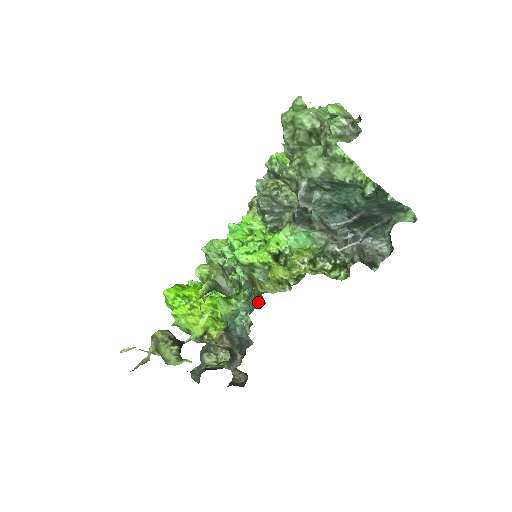
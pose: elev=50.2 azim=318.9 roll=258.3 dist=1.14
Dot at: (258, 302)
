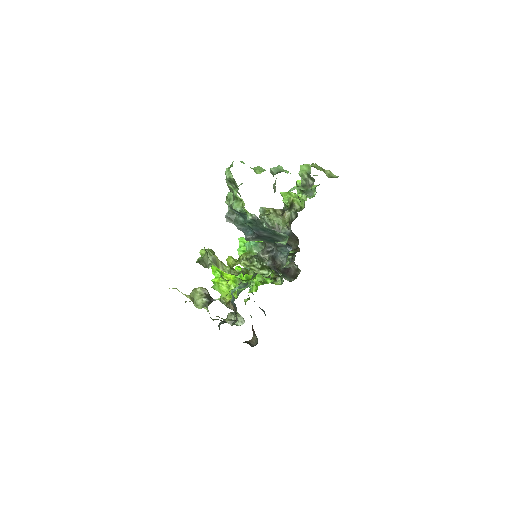
Dot at: (240, 283)
